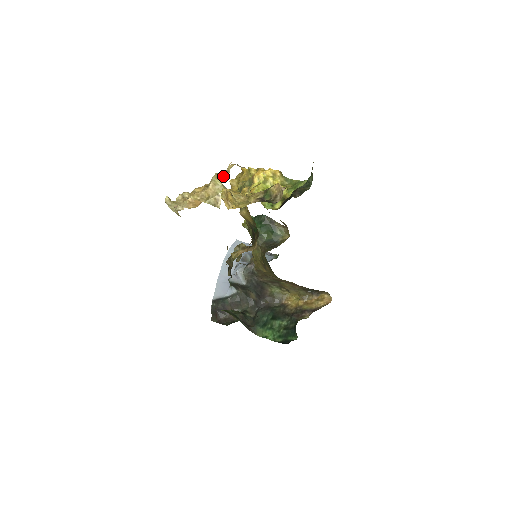
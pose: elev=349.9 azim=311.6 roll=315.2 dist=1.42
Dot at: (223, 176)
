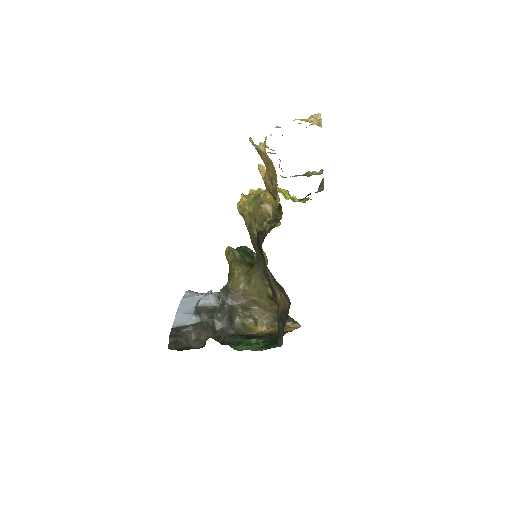
Dot at: (309, 125)
